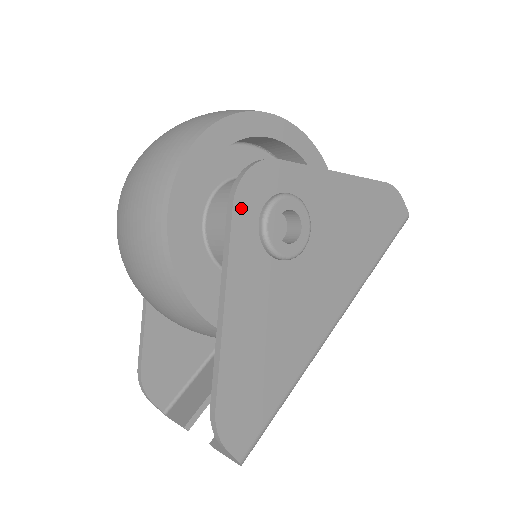
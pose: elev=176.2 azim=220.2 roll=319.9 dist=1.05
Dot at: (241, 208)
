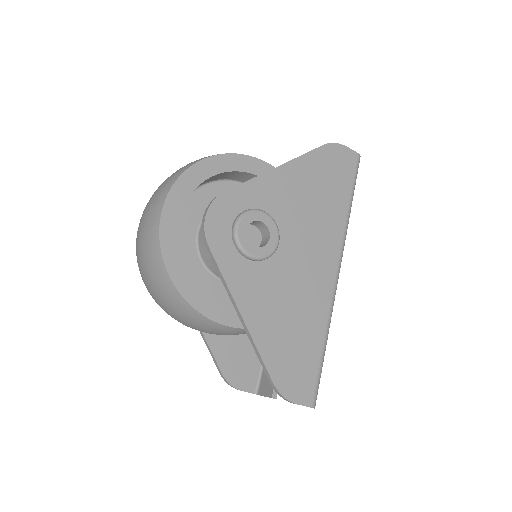
Dot at: (216, 244)
